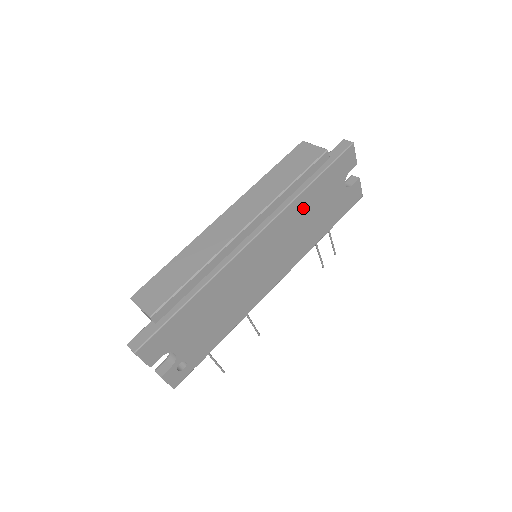
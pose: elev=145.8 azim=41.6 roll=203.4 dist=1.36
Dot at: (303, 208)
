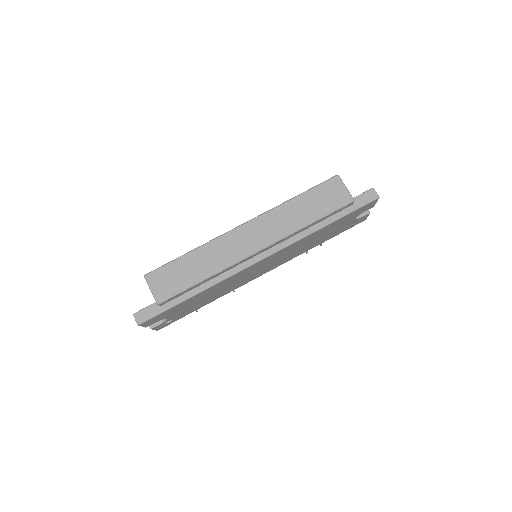
Dot at: (311, 238)
